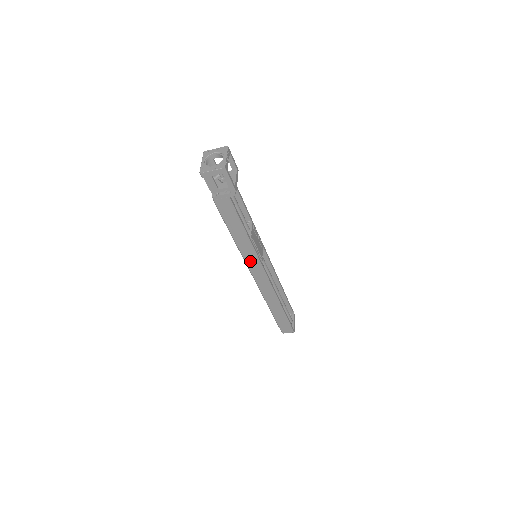
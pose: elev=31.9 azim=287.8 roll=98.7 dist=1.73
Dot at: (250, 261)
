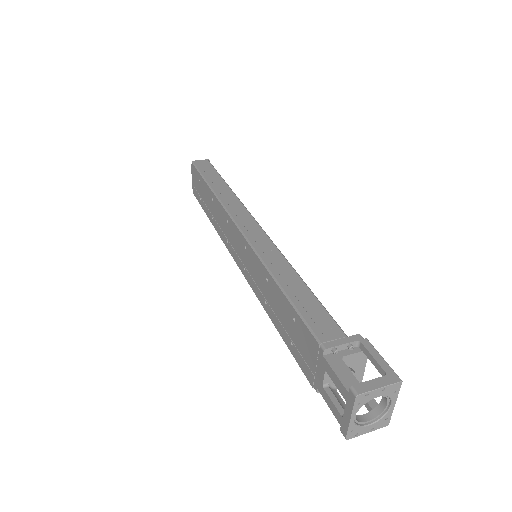
Dot at: occluded
